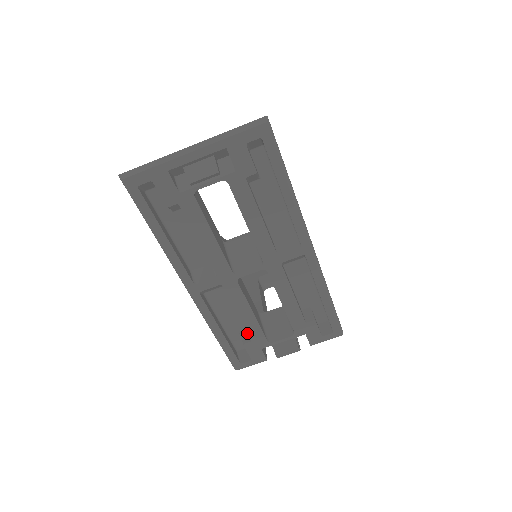
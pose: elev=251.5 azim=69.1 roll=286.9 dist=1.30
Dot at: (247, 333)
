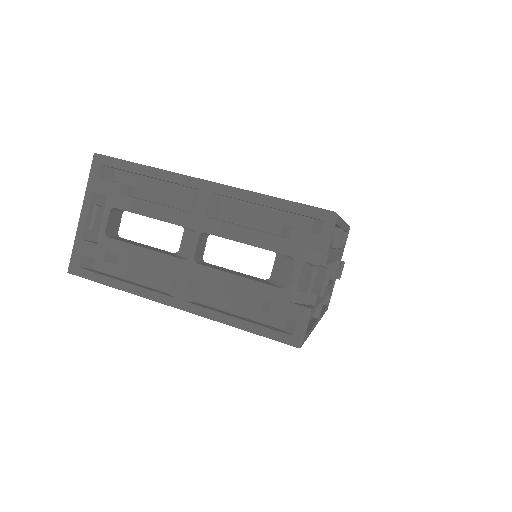
Dot at: (265, 302)
